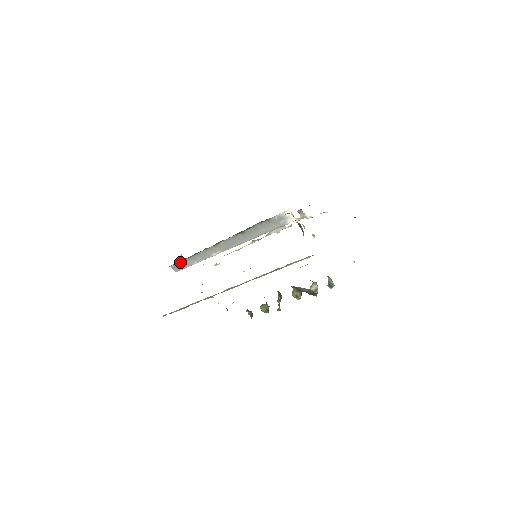
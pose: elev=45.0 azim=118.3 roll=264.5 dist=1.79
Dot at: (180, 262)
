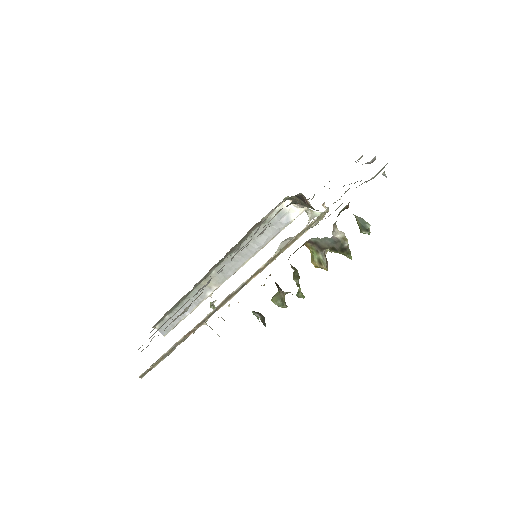
Dot at: (166, 318)
